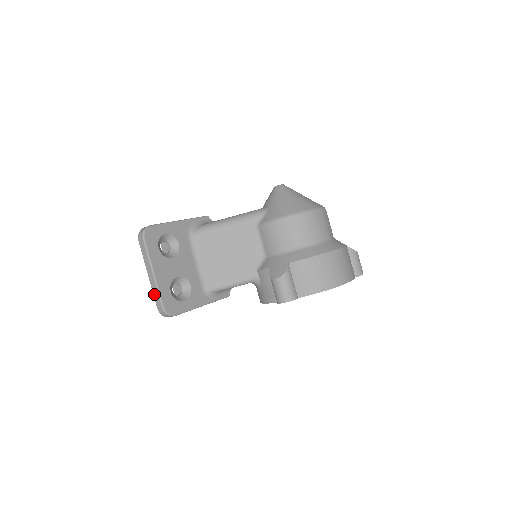
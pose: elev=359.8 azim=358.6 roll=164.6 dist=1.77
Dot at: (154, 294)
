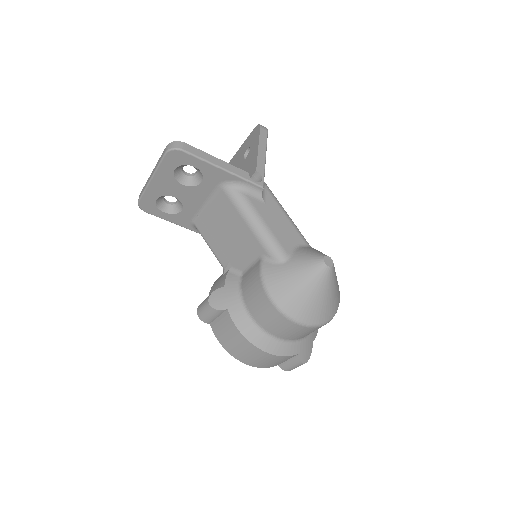
Dot at: (144, 186)
